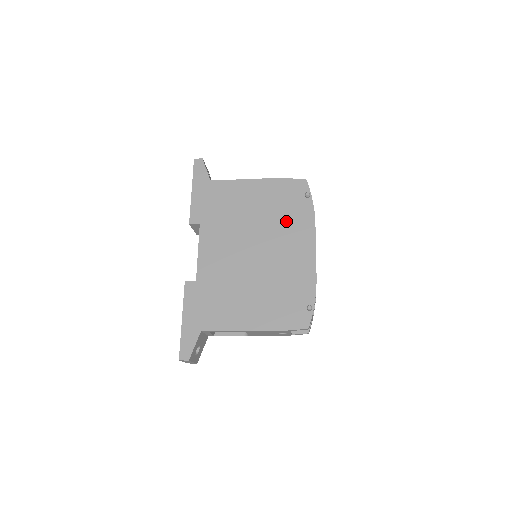
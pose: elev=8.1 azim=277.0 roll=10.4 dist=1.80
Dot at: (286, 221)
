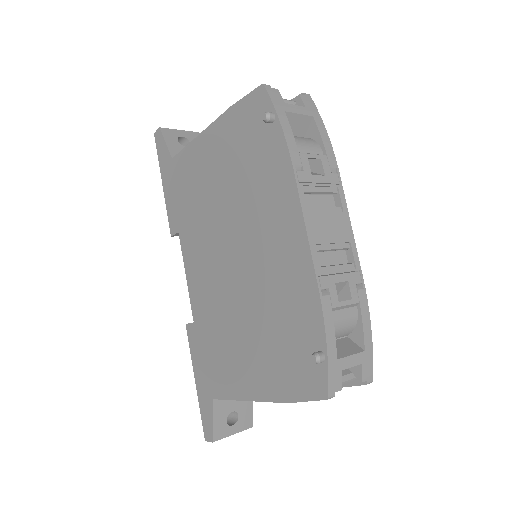
Dot at: (255, 186)
